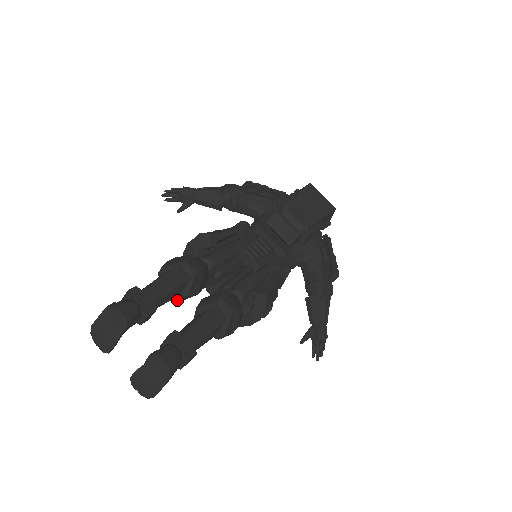
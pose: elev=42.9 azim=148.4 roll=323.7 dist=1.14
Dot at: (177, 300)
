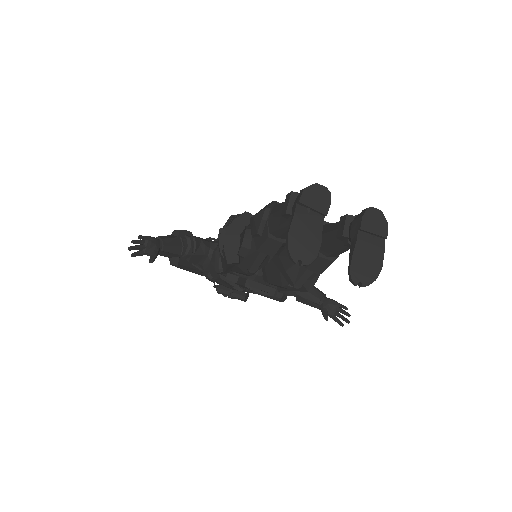
Dot at: occluded
